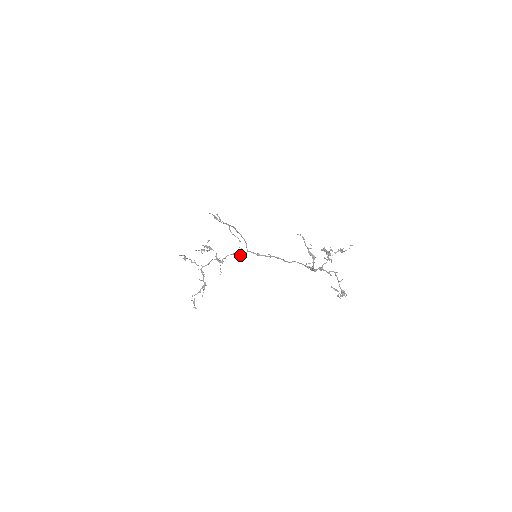
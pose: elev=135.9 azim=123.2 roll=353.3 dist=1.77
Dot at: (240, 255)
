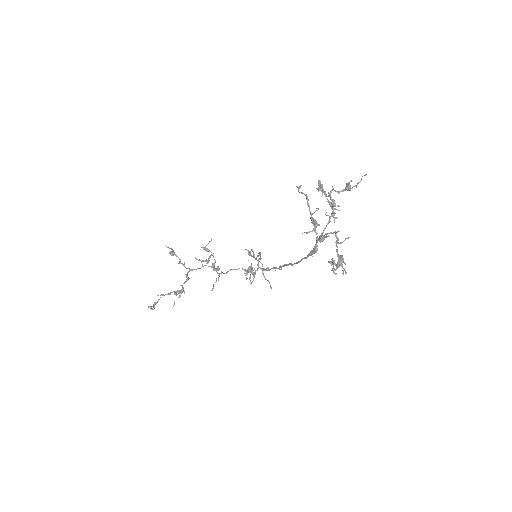
Dot at: (246, 271)
